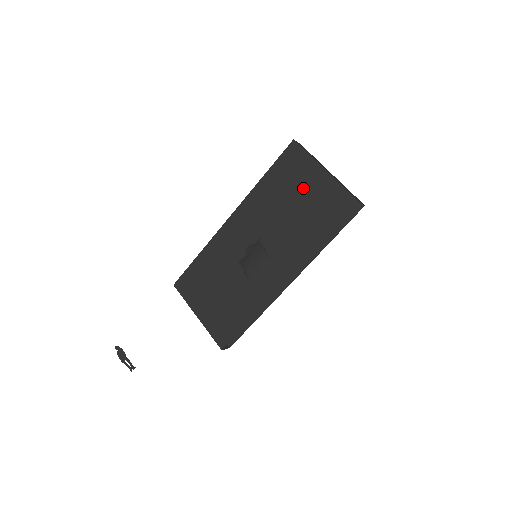
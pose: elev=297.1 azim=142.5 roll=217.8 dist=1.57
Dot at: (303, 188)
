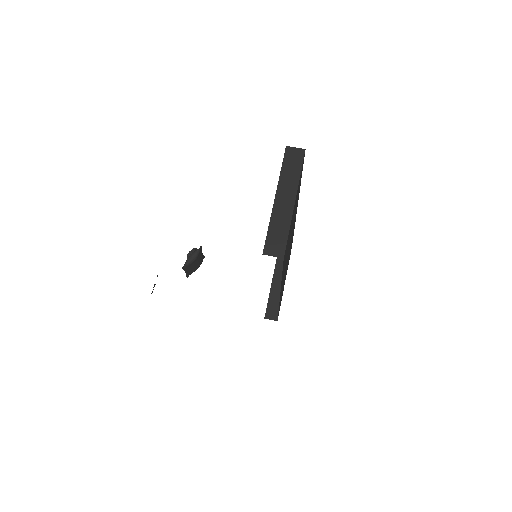
Dot at: occluded
